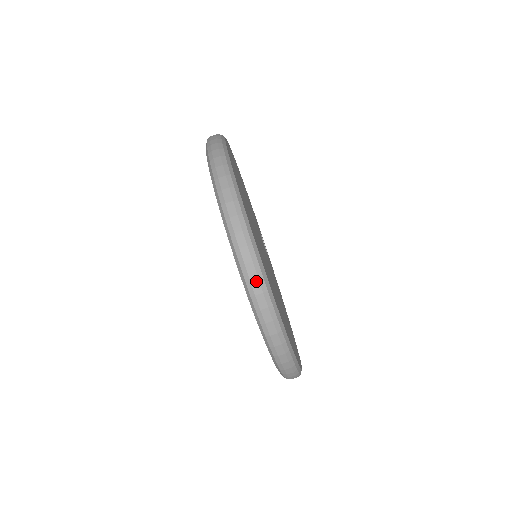
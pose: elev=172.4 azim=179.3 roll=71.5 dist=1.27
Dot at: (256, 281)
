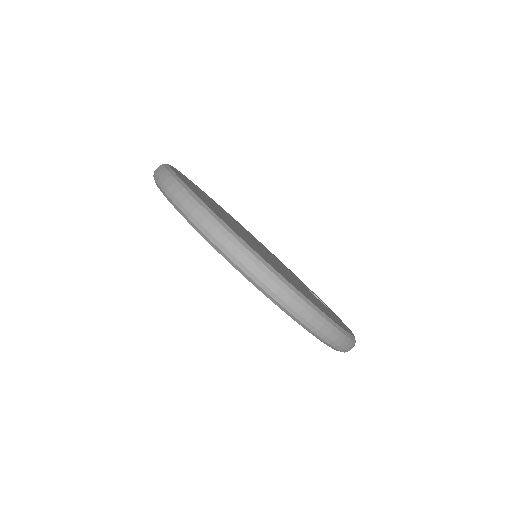
Dot at: (160, 172)
